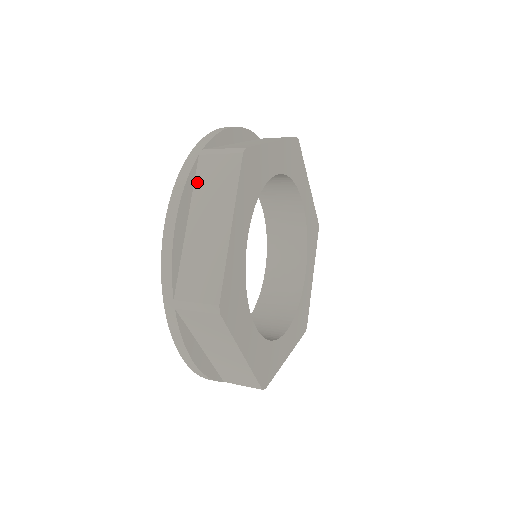
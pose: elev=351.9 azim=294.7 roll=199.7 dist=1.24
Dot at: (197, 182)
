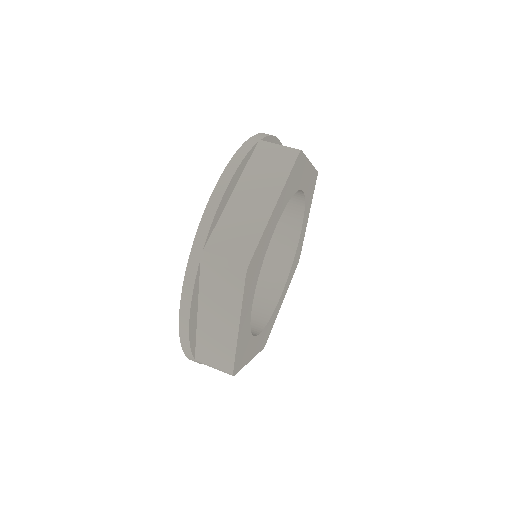
Dot at: (202, 283)
